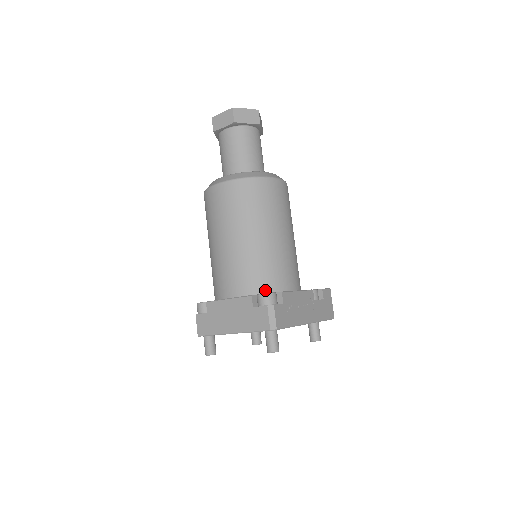
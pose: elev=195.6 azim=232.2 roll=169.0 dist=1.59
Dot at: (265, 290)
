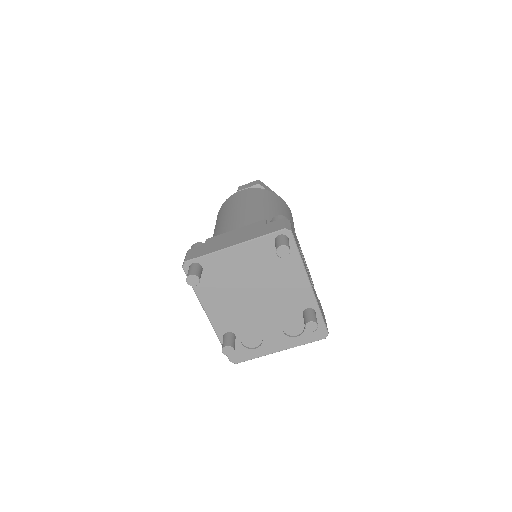
Dot at: occluded
